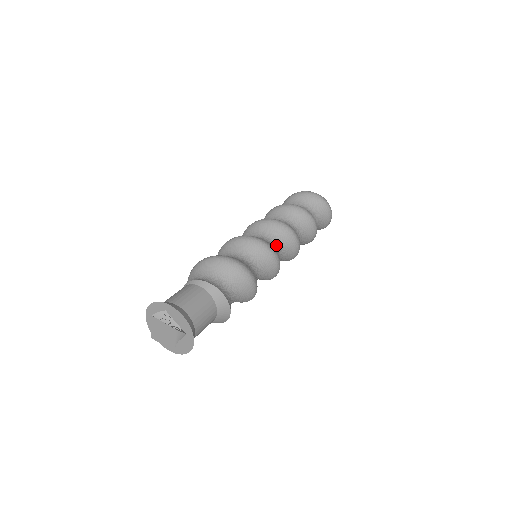
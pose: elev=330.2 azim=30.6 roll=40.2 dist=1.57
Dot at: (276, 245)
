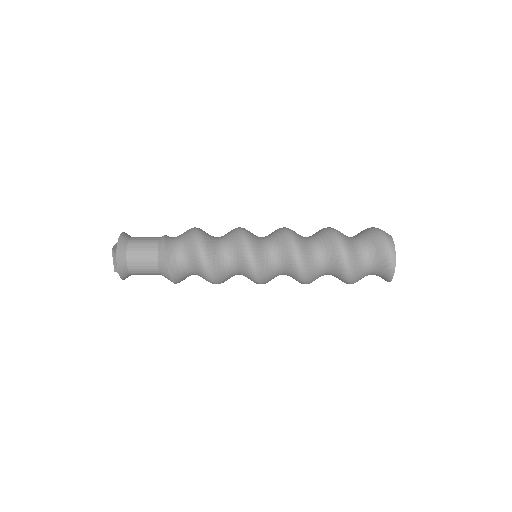
Dot at: (270, 248)
